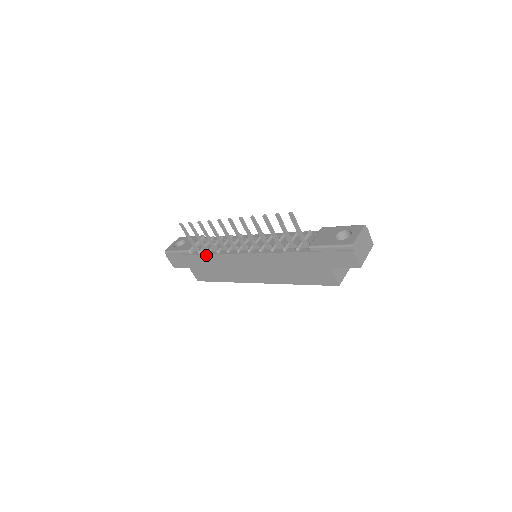
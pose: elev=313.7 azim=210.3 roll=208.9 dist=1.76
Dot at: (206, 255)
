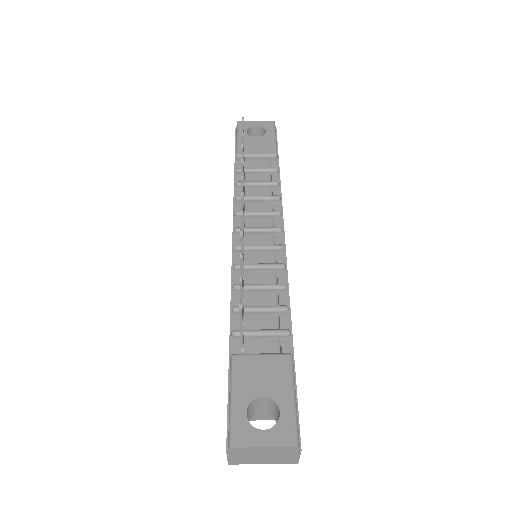
Dot at: (234, 184)
